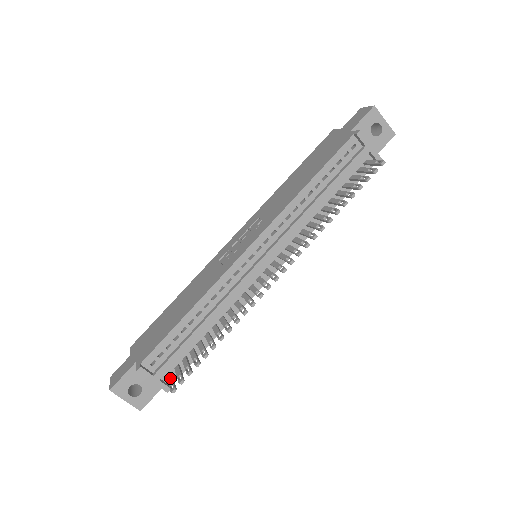
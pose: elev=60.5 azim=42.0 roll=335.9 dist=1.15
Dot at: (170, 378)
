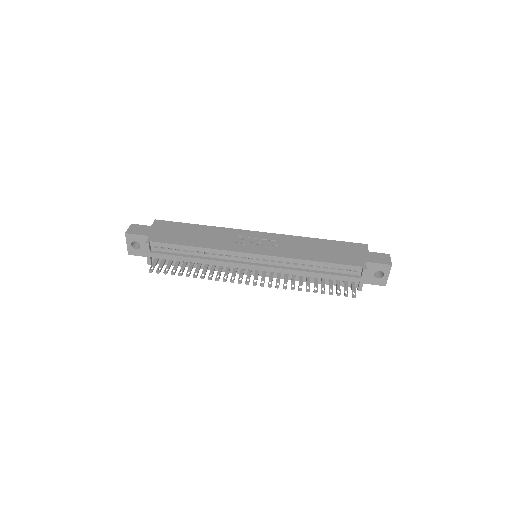
Dot at: (156, 262)
